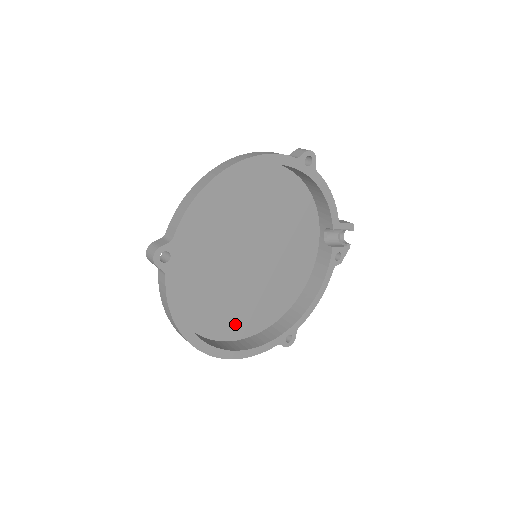
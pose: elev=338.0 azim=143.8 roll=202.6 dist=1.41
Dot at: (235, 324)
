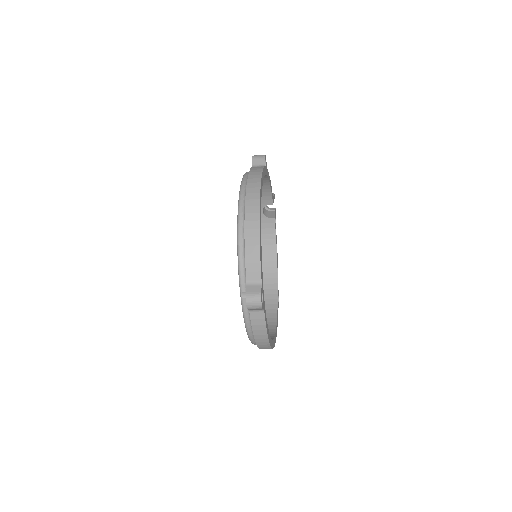
Dot at: occluded
